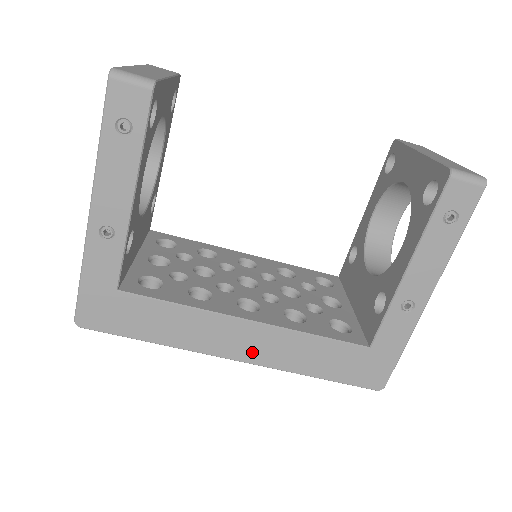
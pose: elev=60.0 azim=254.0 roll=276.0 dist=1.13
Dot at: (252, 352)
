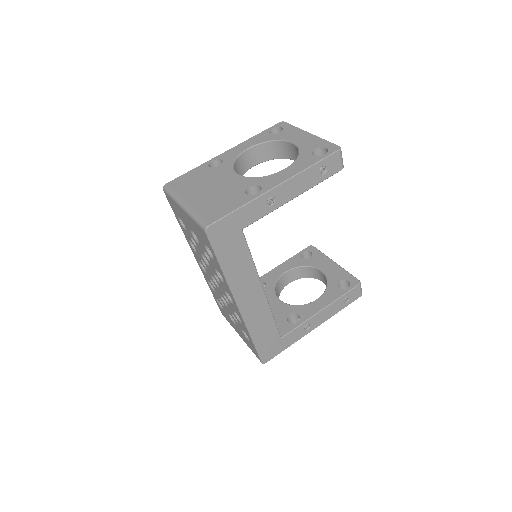
Dot at: (248, 308)
